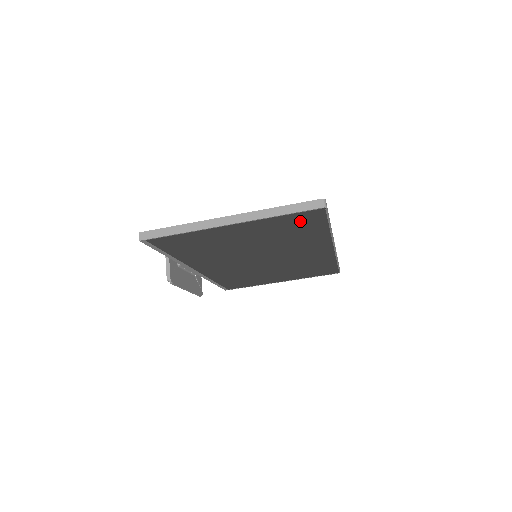
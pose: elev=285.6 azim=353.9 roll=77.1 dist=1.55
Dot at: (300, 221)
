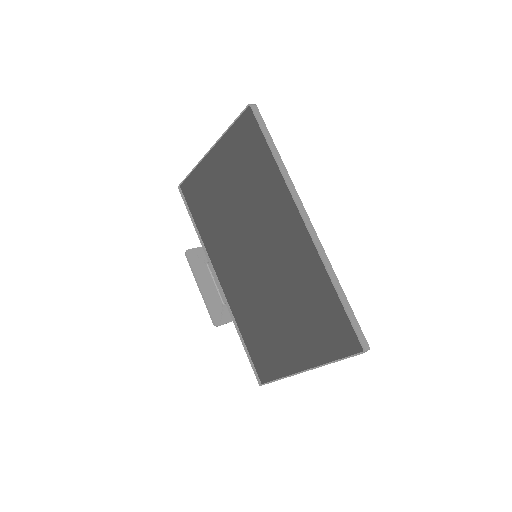
Dot at: (246, 138)
